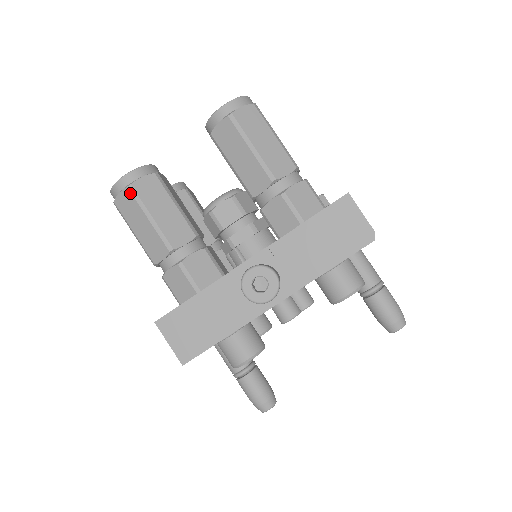
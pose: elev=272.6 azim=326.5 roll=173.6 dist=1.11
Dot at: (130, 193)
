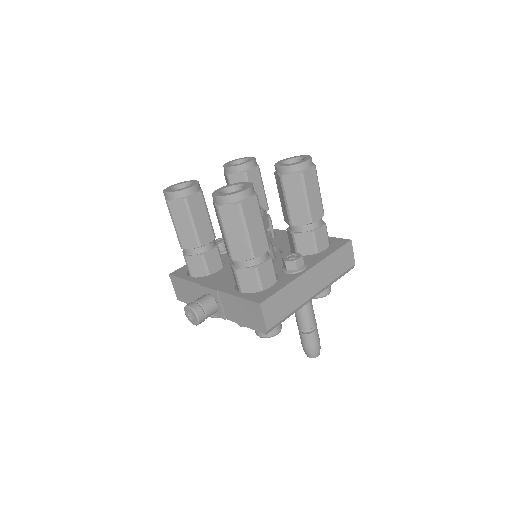
Dot at: (167, 205)
